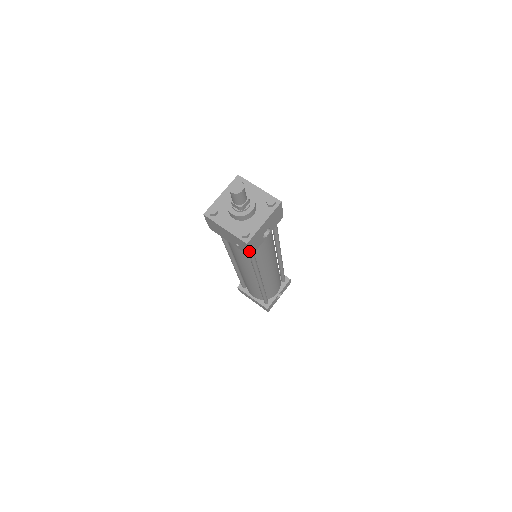
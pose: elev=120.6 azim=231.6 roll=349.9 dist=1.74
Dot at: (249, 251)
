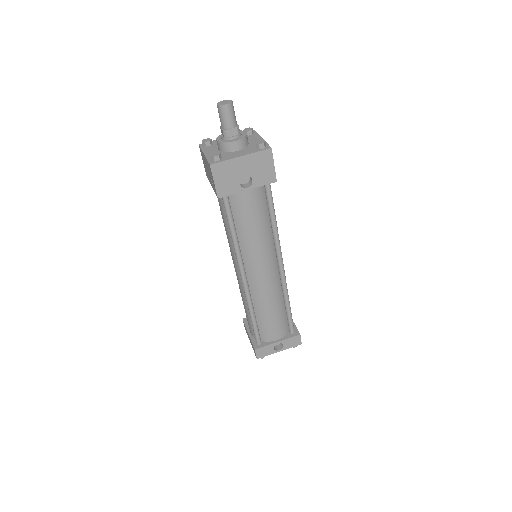
Dot at: (215, 184)
